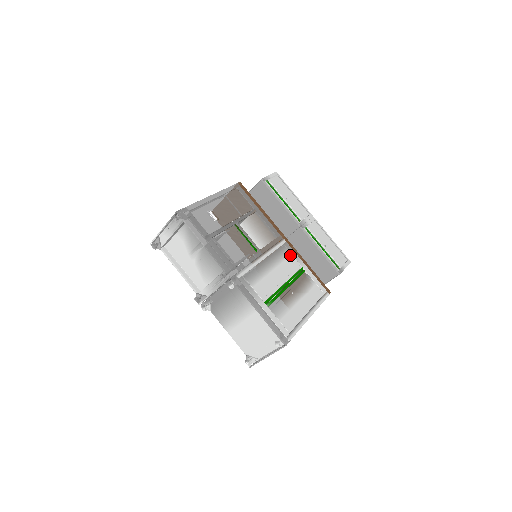
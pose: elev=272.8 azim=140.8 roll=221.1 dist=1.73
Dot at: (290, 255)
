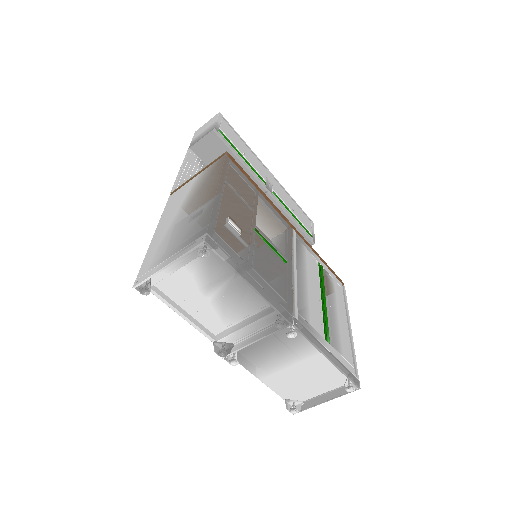
Dot at: (306, 250)
